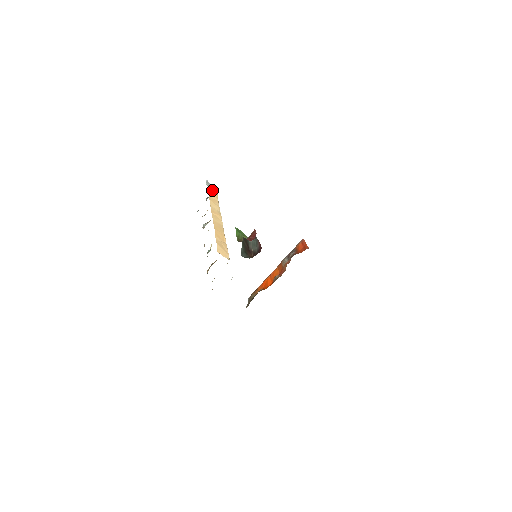
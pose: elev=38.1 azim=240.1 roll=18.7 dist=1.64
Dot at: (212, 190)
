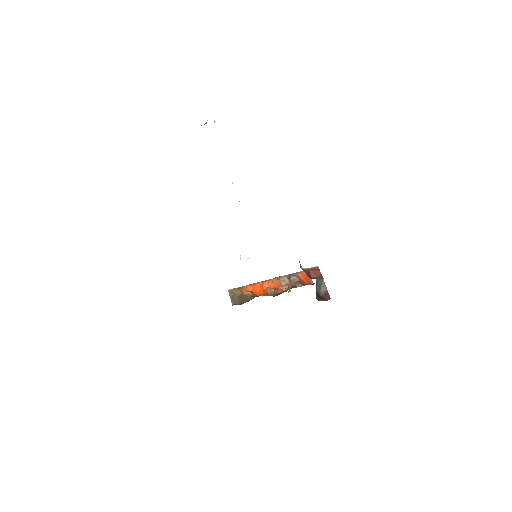
Dot at: occluded
